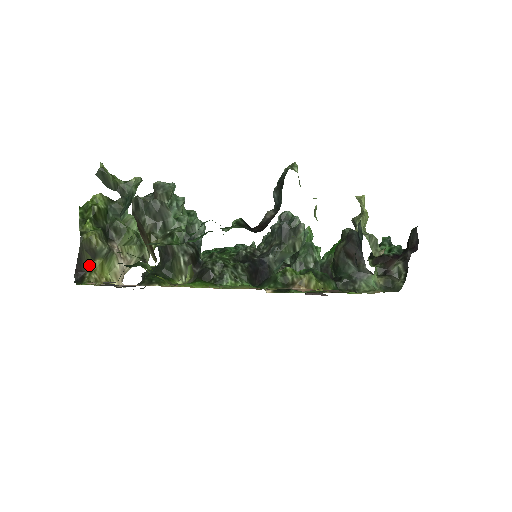
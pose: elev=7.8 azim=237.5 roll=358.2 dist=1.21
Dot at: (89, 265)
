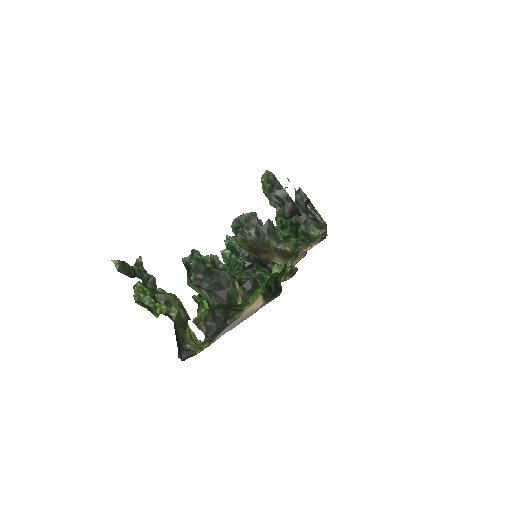
Dot at: (184, 338)
